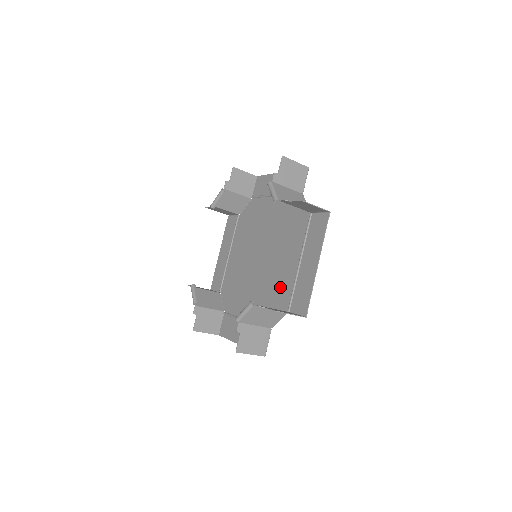
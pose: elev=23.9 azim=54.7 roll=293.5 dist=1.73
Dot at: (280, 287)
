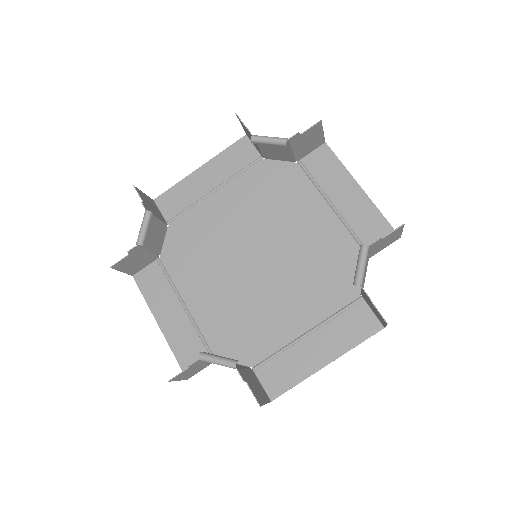
Dot at: (261, 329)
